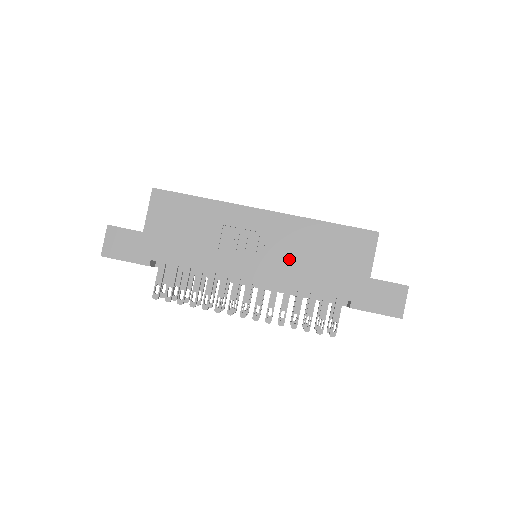
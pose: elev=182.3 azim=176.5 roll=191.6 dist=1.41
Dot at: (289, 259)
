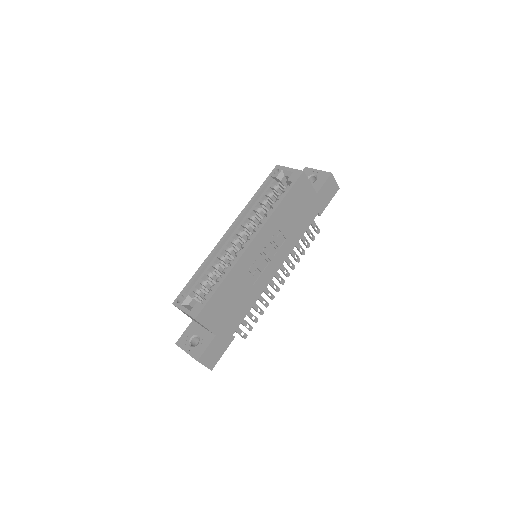
Dot at: (282, 239)
